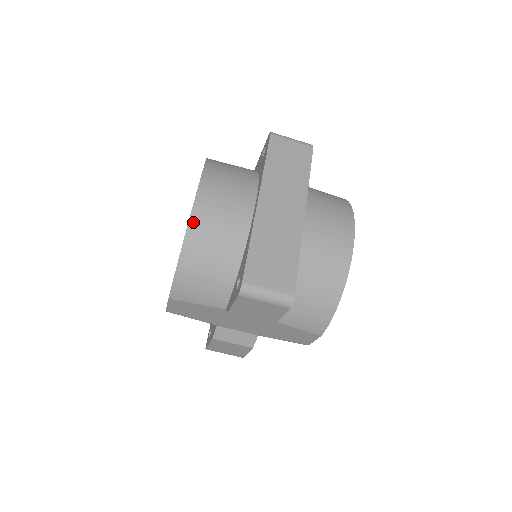
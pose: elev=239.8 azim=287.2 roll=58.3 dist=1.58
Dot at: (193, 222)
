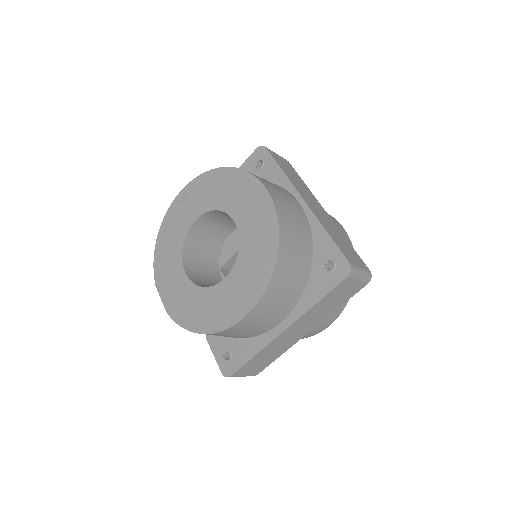
Dot at: (224, 332)
